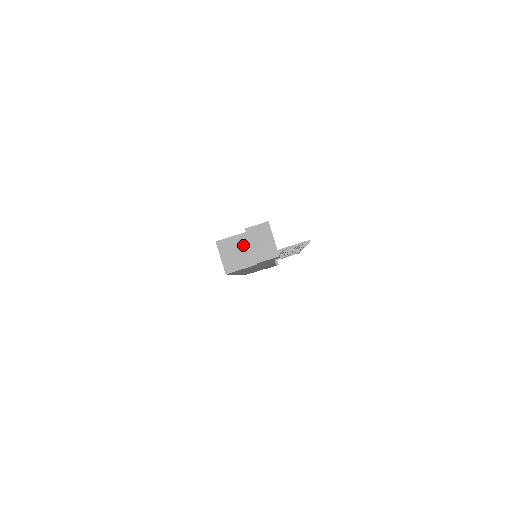
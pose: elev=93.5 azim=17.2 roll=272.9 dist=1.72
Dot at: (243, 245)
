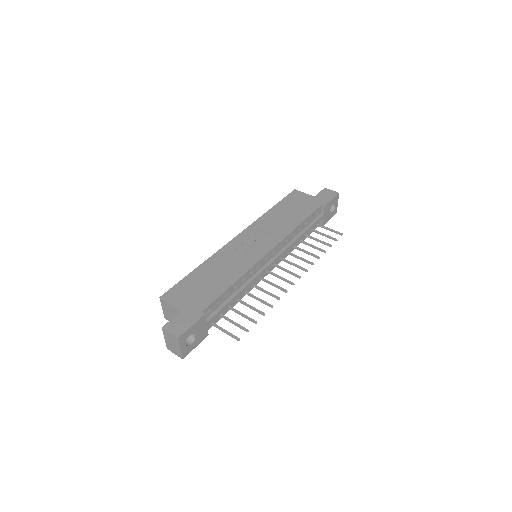
Dot at: occluded
